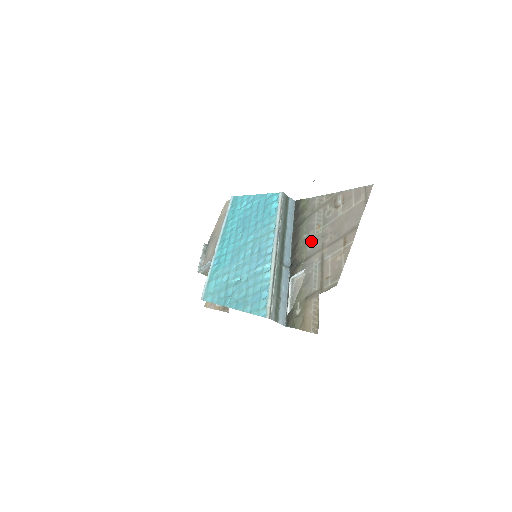
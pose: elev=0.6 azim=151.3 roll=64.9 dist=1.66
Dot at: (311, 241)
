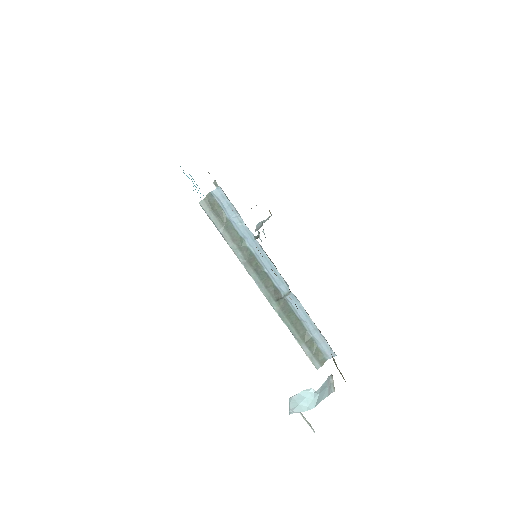
Dot at: occluded
